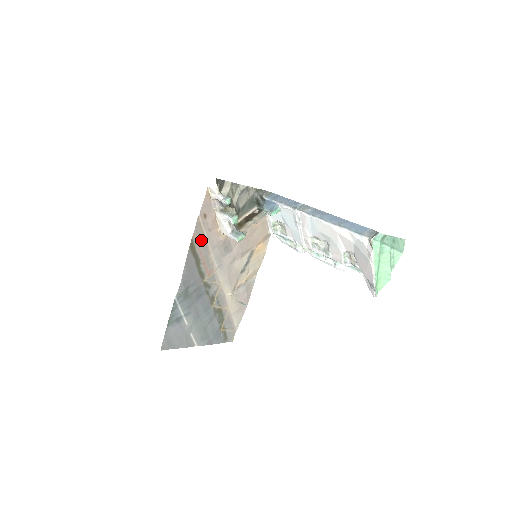
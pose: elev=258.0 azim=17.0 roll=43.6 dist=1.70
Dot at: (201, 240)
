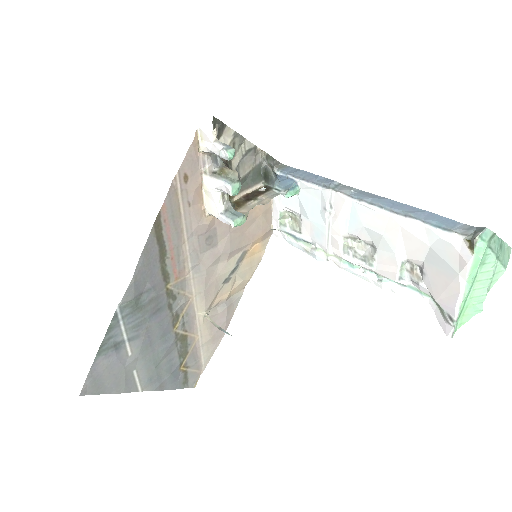
Dot at: (173, 218)
